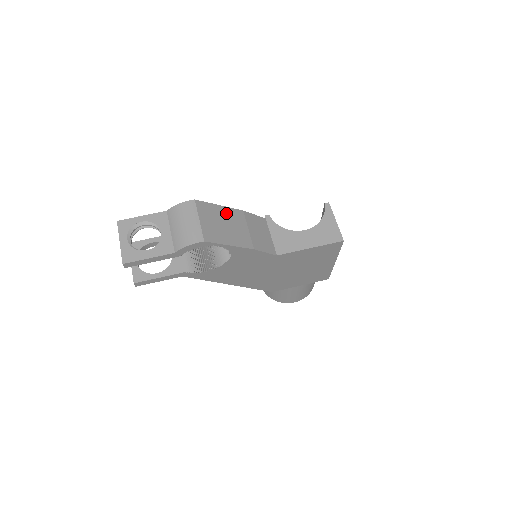
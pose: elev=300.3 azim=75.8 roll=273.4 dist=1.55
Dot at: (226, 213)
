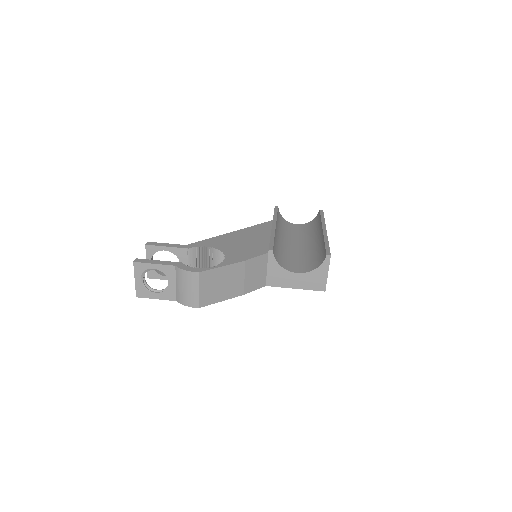
Dot at: (227, 272)
